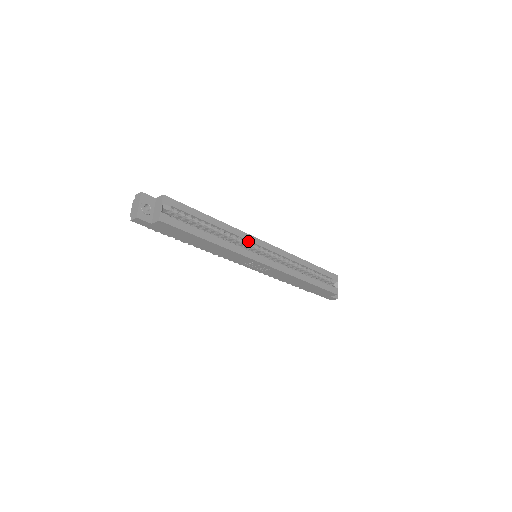
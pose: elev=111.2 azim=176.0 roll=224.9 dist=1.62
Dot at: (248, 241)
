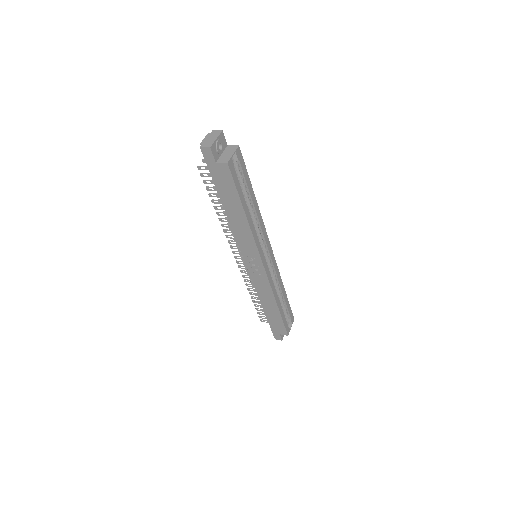
Dot at: (263, 237)
